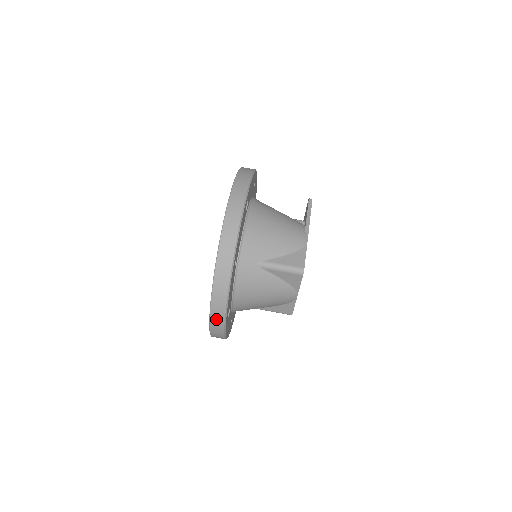
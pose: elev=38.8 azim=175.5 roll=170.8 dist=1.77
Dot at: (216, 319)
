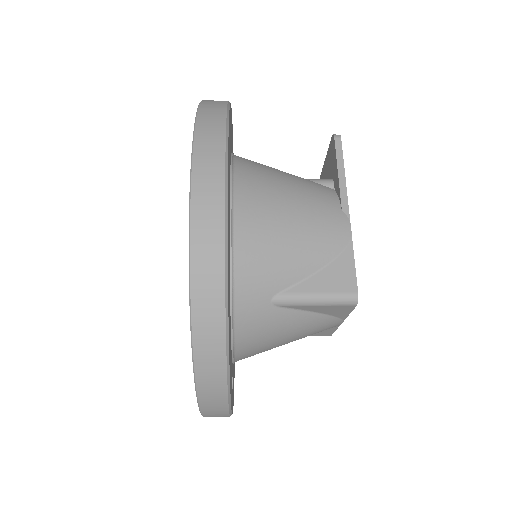
Dot at: (213, 414)
